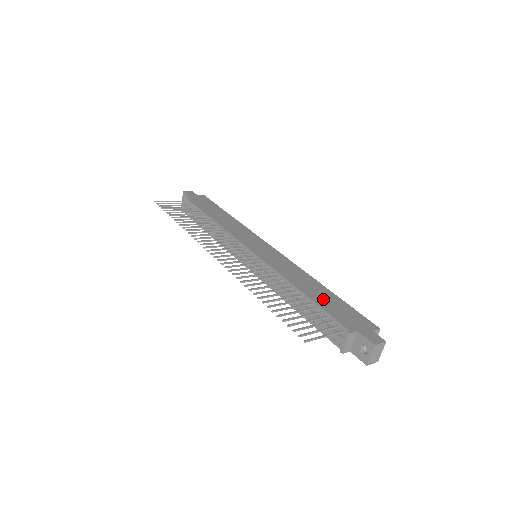
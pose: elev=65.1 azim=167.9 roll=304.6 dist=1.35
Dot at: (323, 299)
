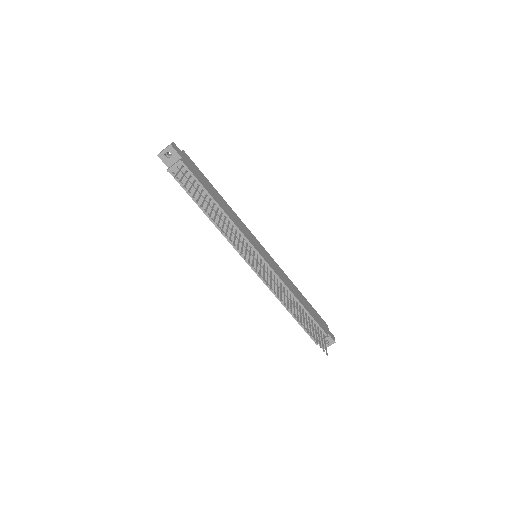
Dot at: (308, 307)
